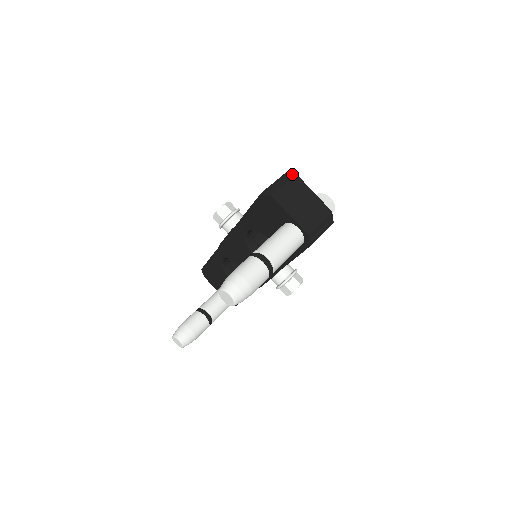
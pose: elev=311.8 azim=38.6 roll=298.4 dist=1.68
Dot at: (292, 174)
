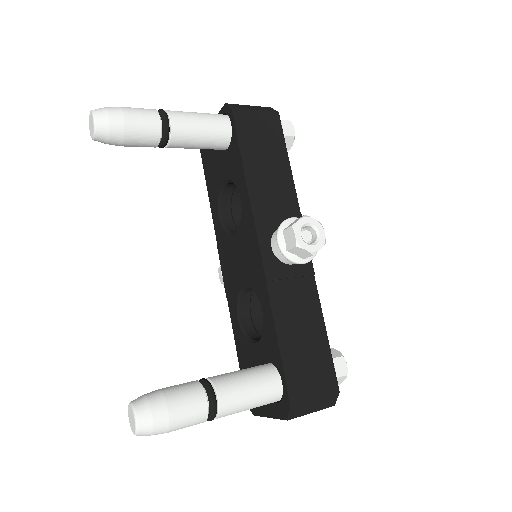
Dot at: occluded
